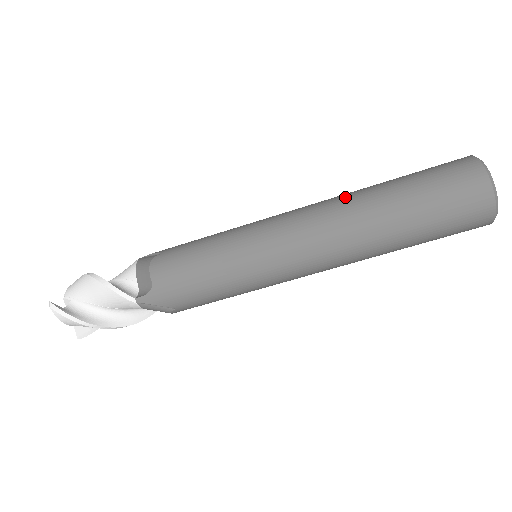
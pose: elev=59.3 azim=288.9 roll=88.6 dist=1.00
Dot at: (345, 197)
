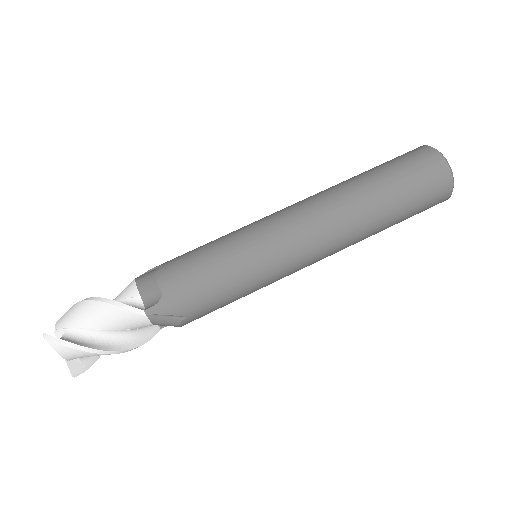
Dot at: (330, 189)
